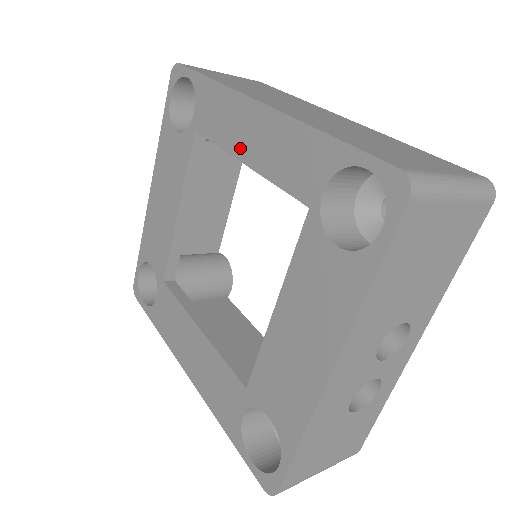
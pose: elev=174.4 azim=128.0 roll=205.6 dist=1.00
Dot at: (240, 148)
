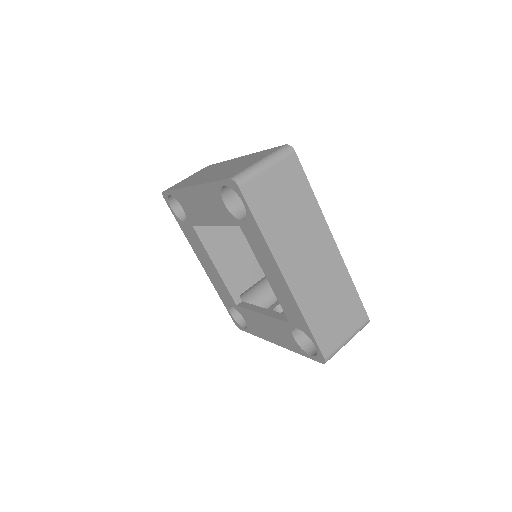
Dot at: (266, 272)
